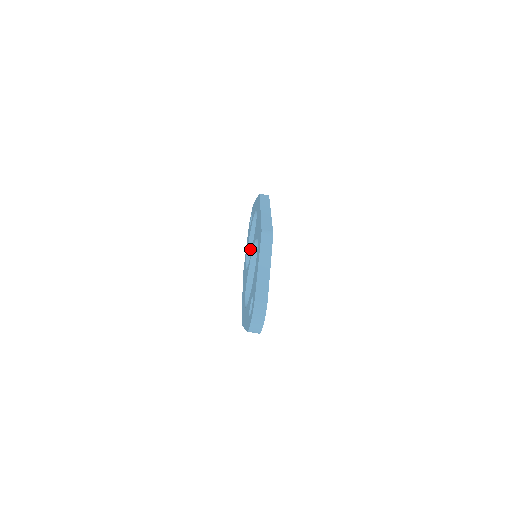
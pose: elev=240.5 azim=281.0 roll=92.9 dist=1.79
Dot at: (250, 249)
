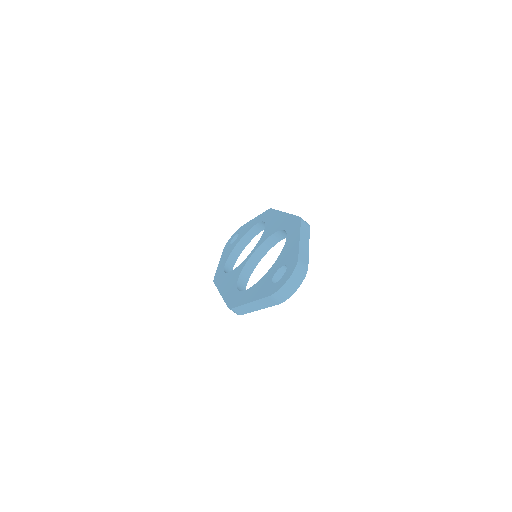
Dot at: (229, 261)
